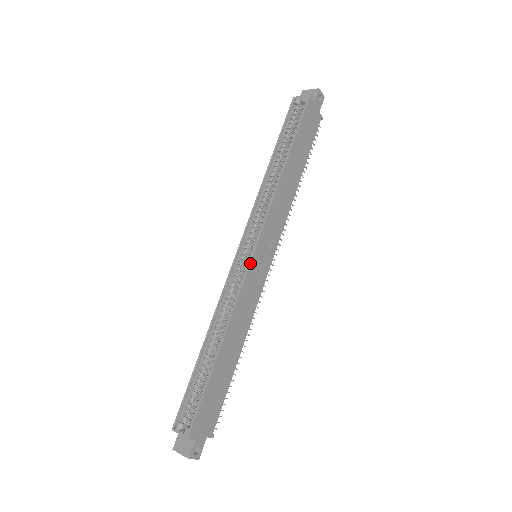
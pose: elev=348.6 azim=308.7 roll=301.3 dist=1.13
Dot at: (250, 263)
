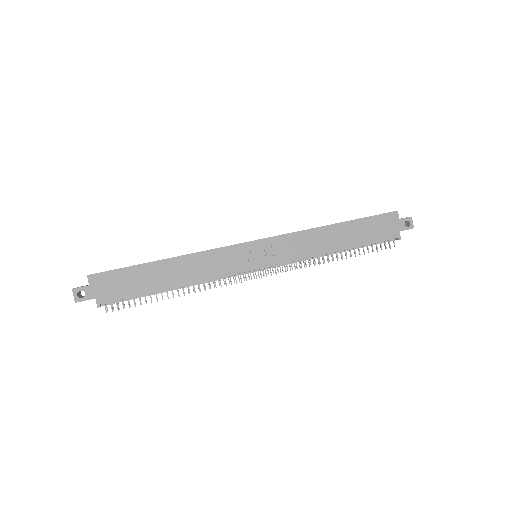
Dot at: (243, 243)
